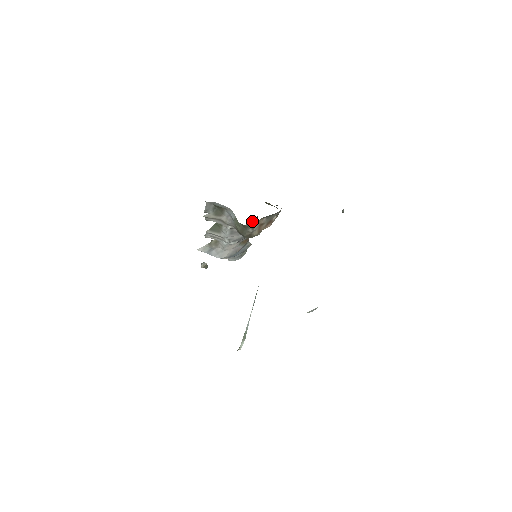
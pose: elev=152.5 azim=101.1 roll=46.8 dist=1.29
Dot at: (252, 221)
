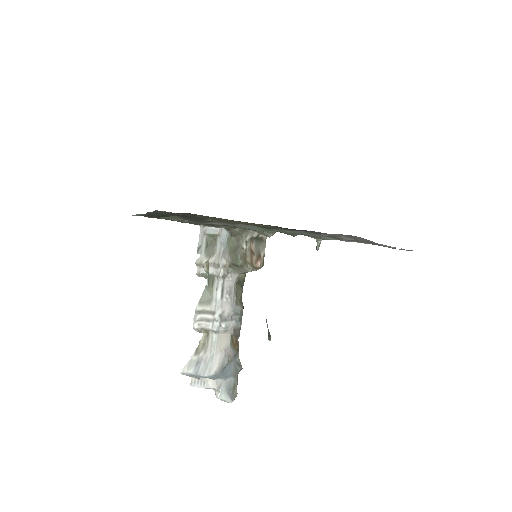
Dot at: (241, 275)
